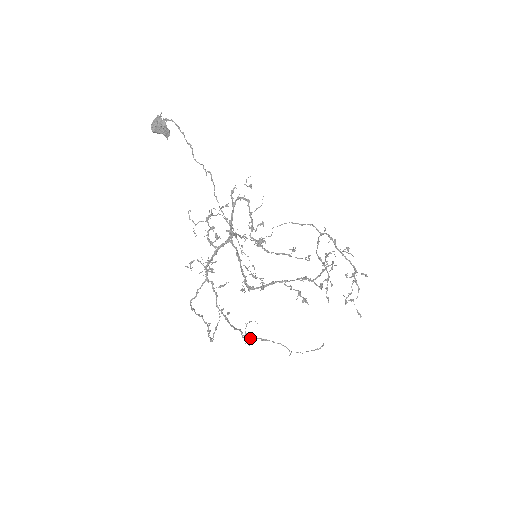
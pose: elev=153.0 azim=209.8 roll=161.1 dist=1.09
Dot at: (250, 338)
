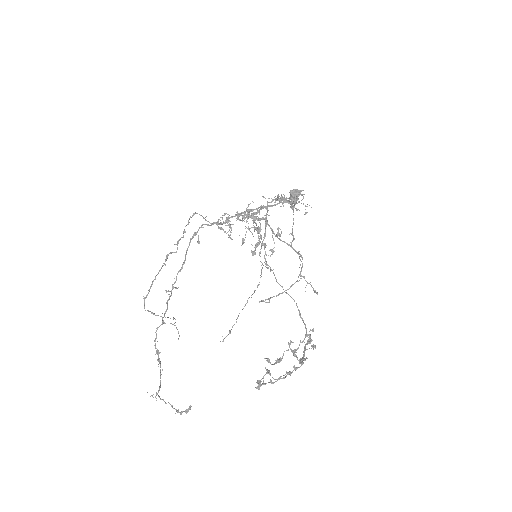
Dot at: occluded
